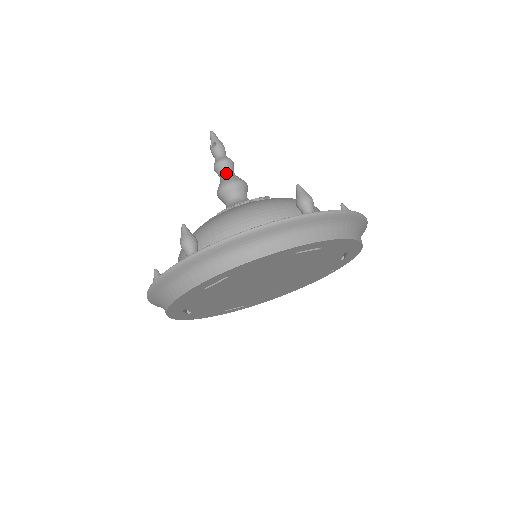
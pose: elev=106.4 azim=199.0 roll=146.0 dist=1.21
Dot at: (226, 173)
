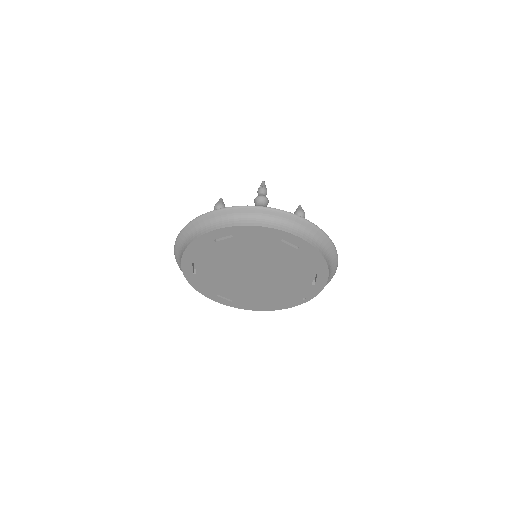
Dot at: (261, 204)
